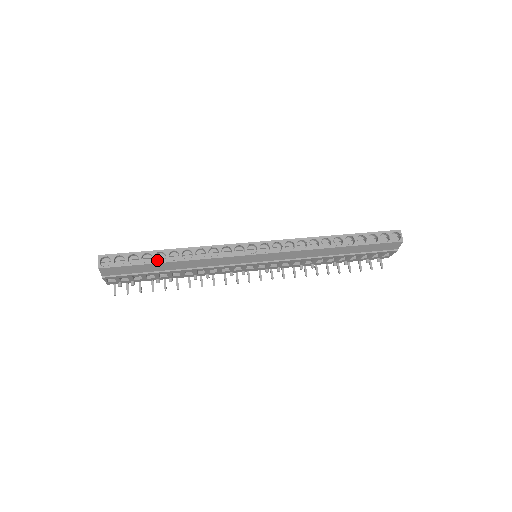
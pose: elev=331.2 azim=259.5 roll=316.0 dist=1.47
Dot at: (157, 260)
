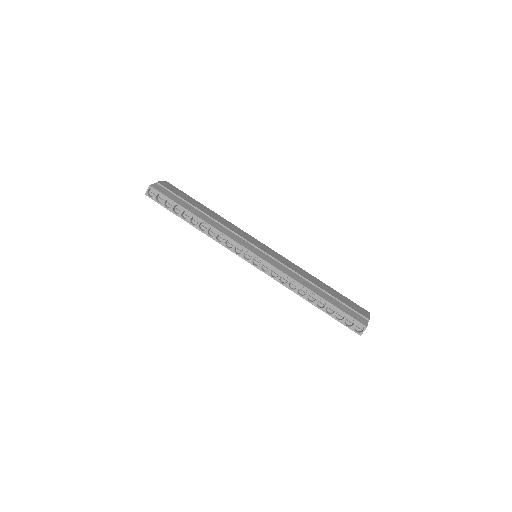
Dot at: (184, 214)
